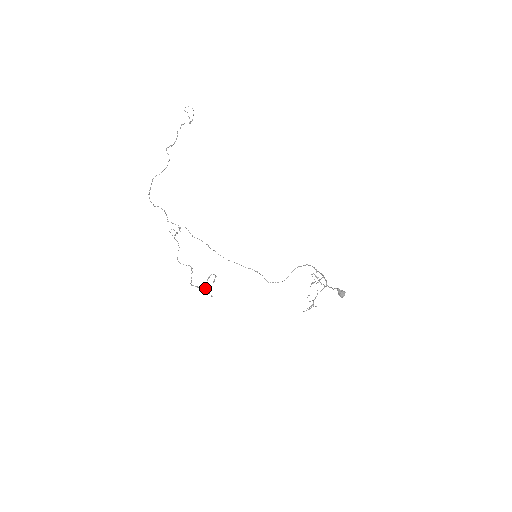
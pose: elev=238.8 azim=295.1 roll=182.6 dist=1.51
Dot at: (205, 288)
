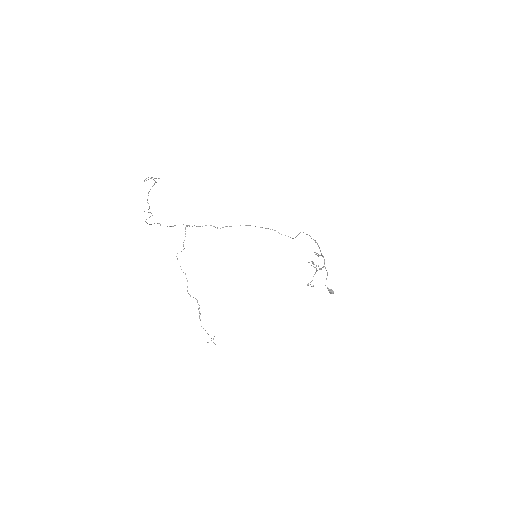
Dot at: occluded
